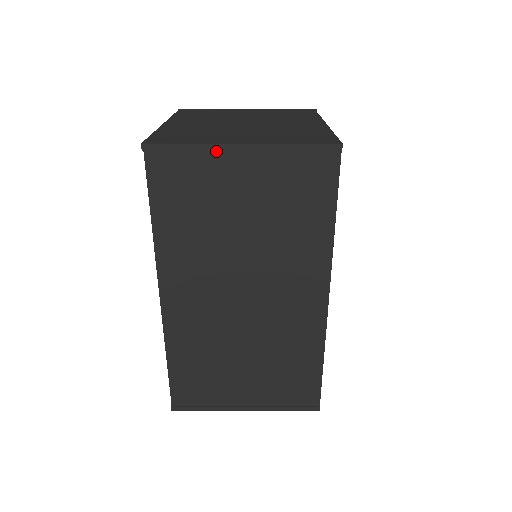
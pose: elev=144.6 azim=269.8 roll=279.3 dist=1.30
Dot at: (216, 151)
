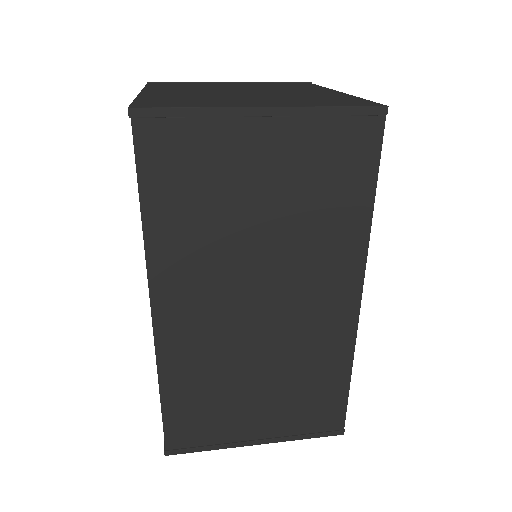
Dot at: (230, 117)
